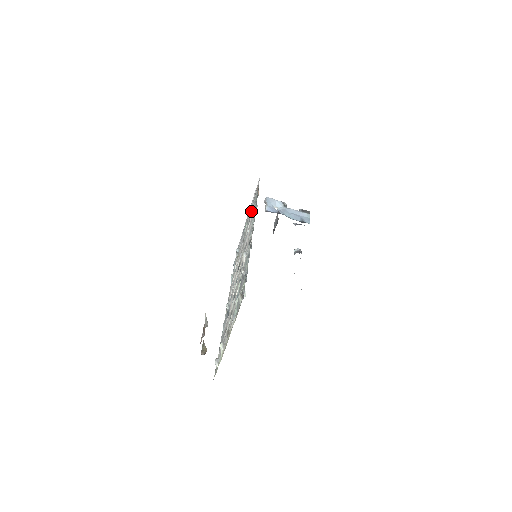
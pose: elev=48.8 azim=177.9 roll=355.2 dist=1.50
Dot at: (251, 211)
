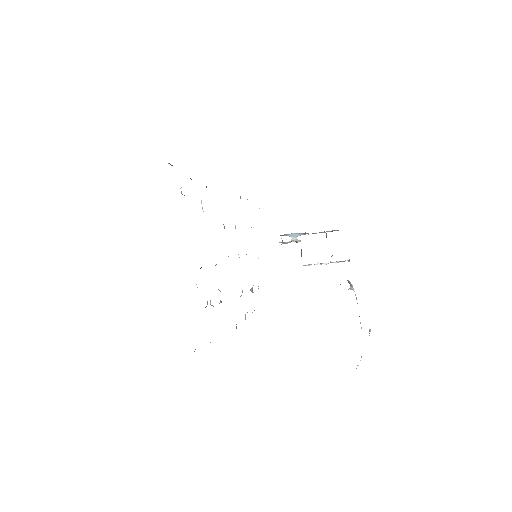
Dot at: occluded
